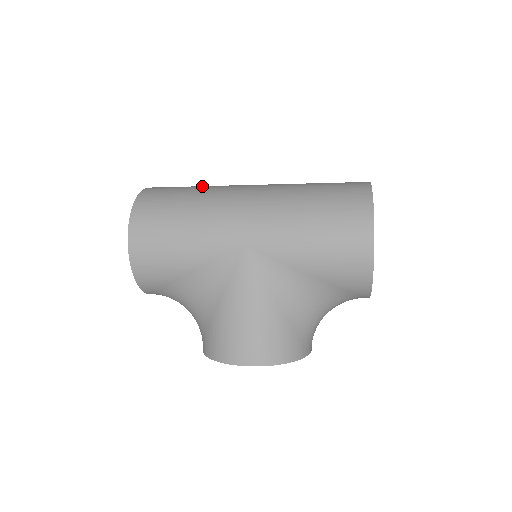
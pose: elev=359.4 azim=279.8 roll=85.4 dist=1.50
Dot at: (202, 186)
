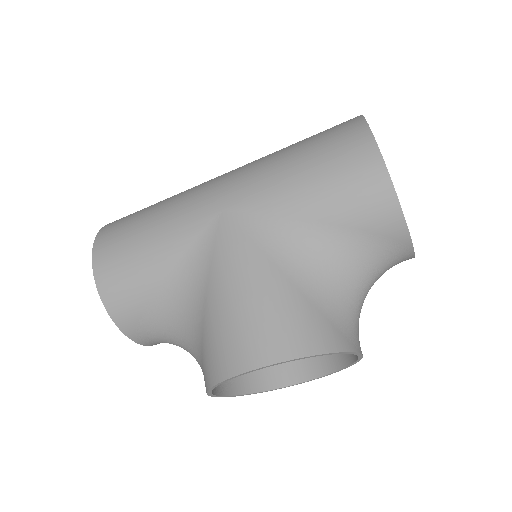
Dot at: occluded
